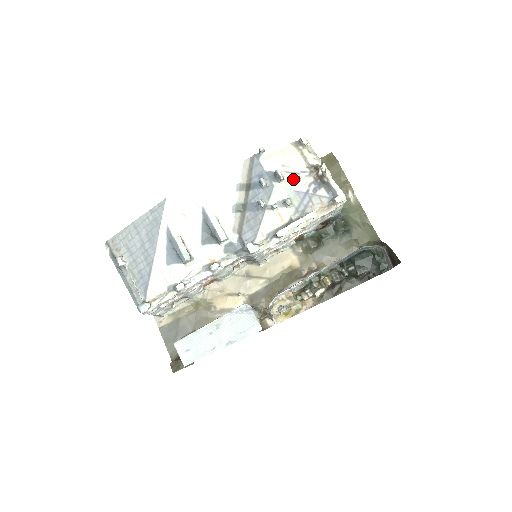
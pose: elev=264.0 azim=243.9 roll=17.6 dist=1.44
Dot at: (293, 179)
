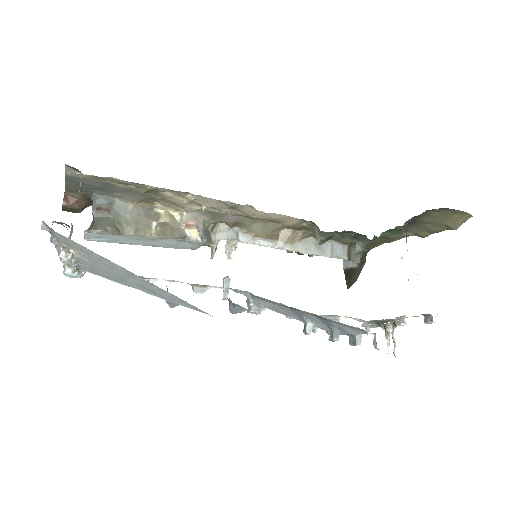
Dot at: occluded
